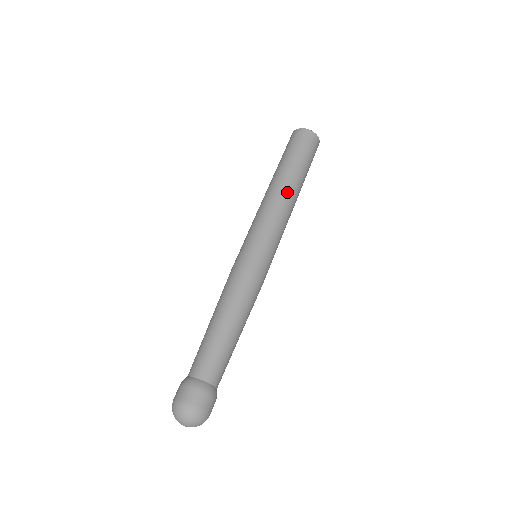
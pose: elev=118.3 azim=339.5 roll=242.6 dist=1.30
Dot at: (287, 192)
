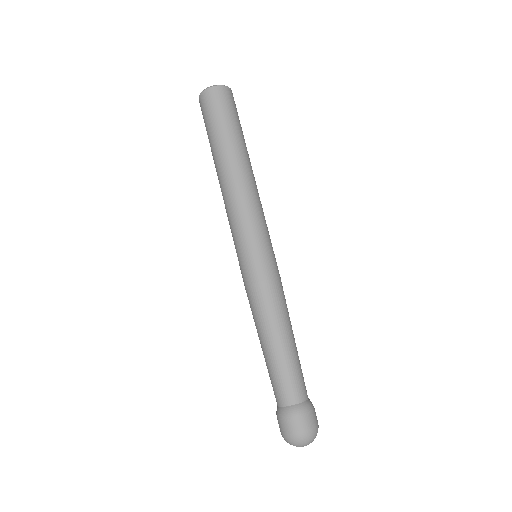
Dot at: (246, 174)
